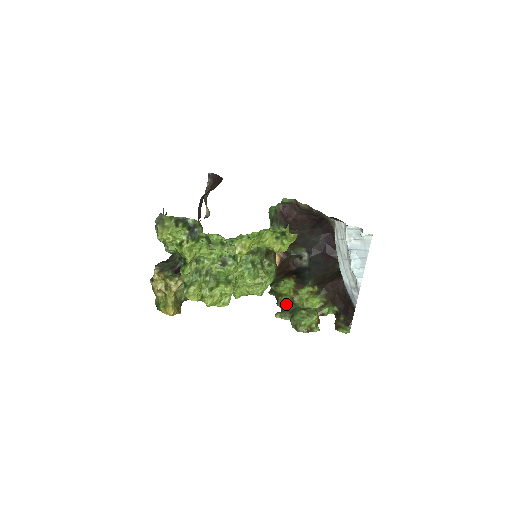
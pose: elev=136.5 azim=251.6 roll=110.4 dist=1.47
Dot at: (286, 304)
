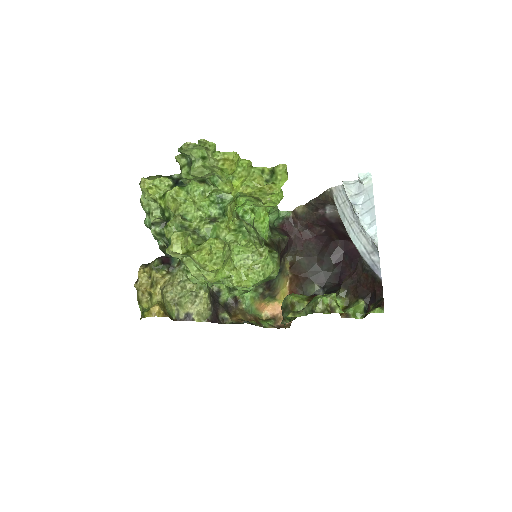
Dot at: occluded
